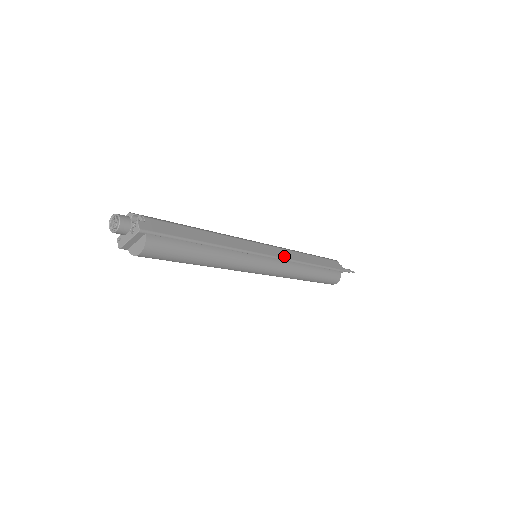
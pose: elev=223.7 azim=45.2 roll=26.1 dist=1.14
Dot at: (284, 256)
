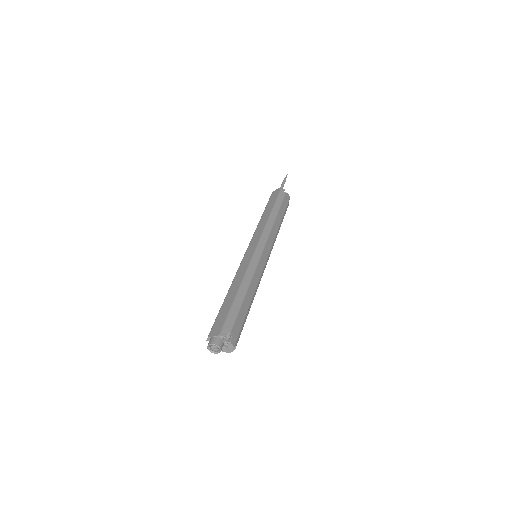
Dot at: (272, 243)
